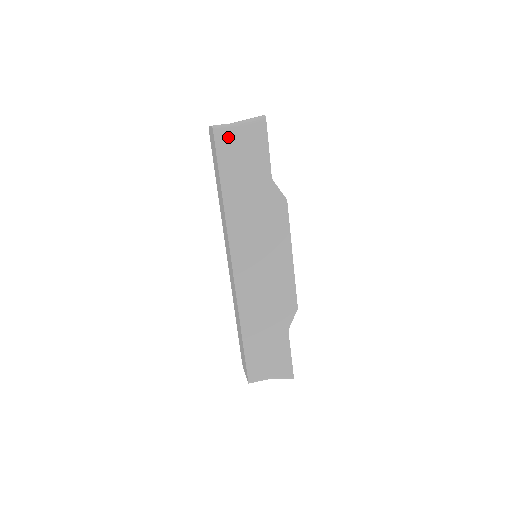
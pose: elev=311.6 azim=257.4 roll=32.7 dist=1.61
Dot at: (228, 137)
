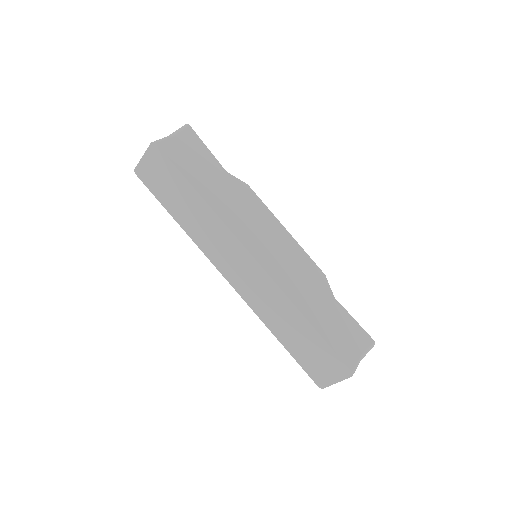
Dot at: (171, 146)
